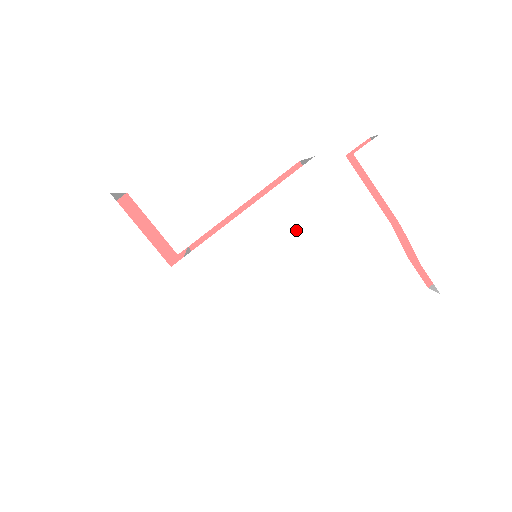
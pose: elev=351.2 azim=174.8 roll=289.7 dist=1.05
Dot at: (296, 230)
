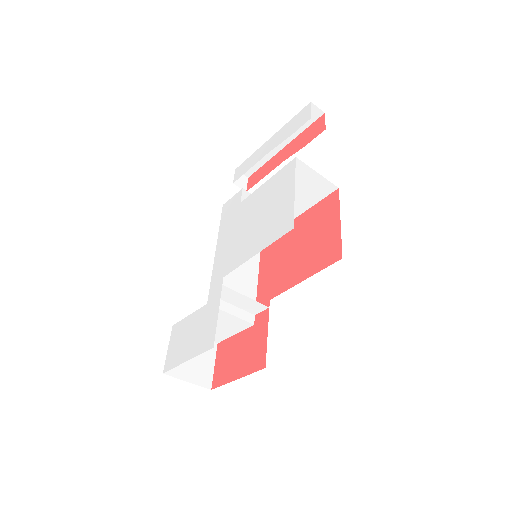
Dot at: (237, 219)
